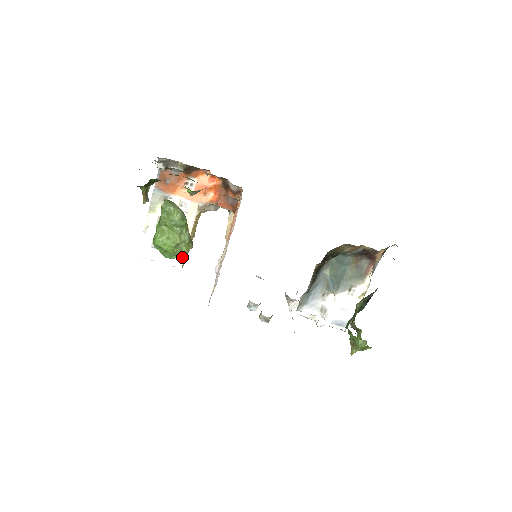
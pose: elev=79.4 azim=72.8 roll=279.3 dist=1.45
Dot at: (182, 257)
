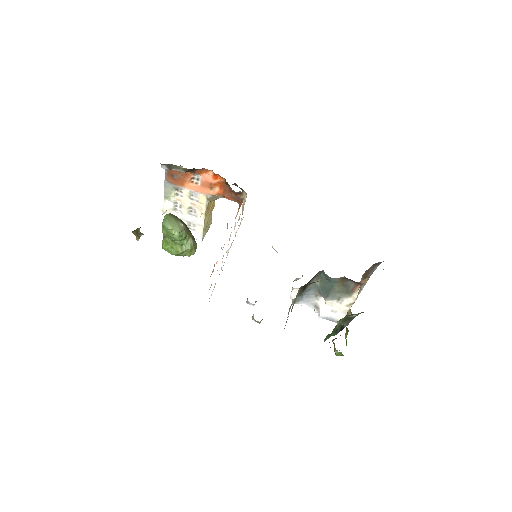
Dot at: (201, 233)
